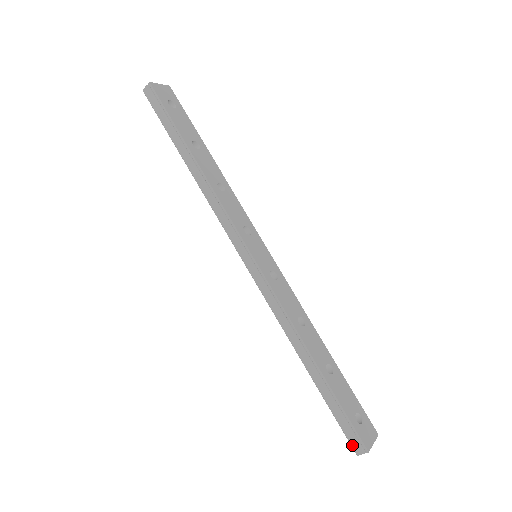
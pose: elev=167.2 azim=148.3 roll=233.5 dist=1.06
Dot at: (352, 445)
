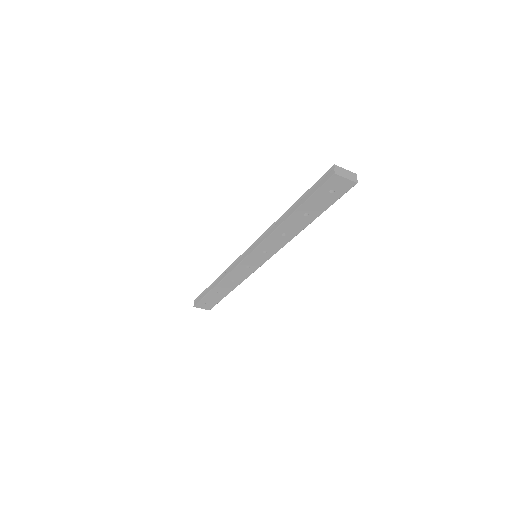
Dot at: (328, 178)
